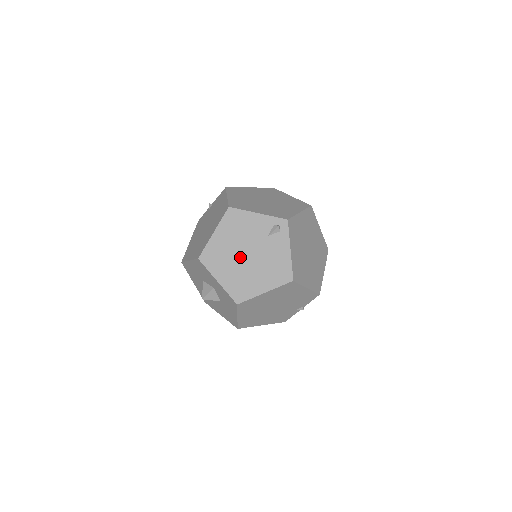
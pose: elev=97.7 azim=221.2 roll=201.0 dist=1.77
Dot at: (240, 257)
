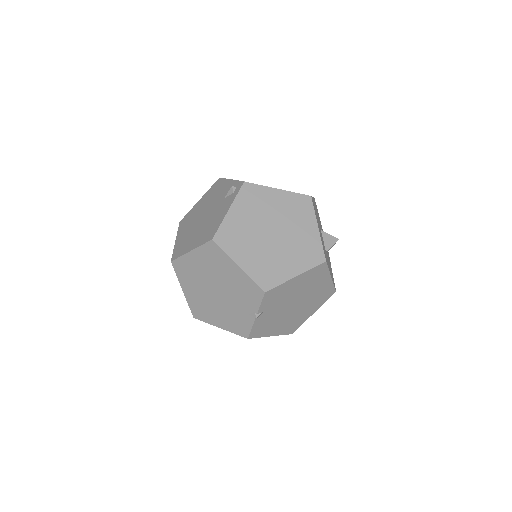
Dot at: (199, 219)
